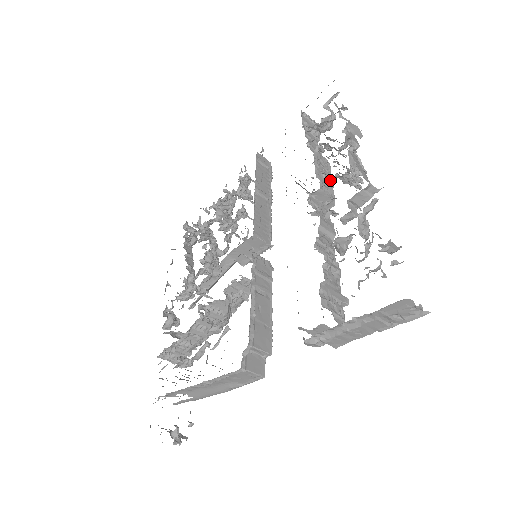
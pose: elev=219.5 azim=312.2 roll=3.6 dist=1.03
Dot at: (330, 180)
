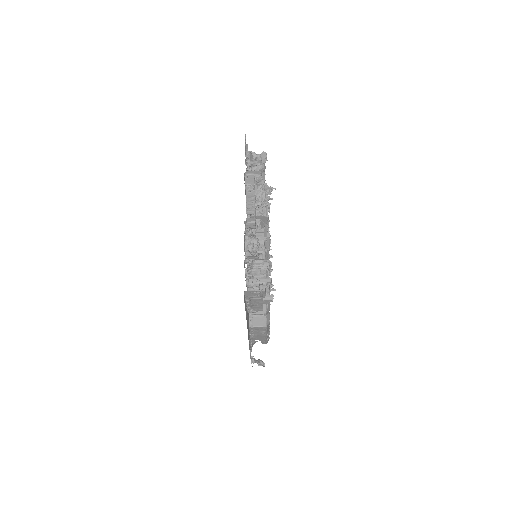
Dot at: occluded
